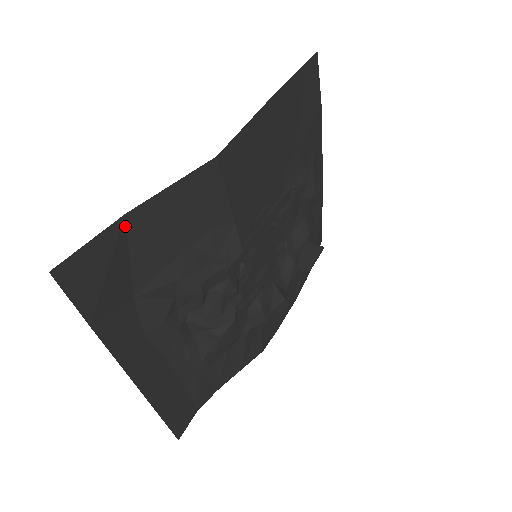
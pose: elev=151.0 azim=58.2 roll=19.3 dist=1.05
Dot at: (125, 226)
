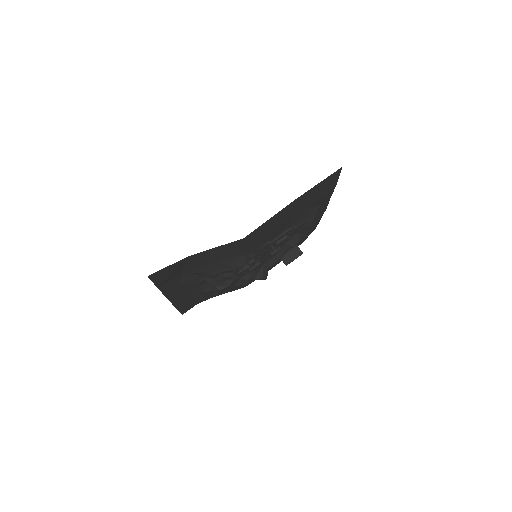
Dot at: (187, 259)
